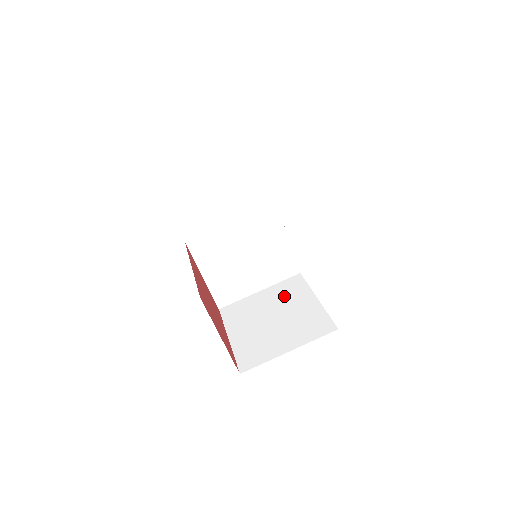
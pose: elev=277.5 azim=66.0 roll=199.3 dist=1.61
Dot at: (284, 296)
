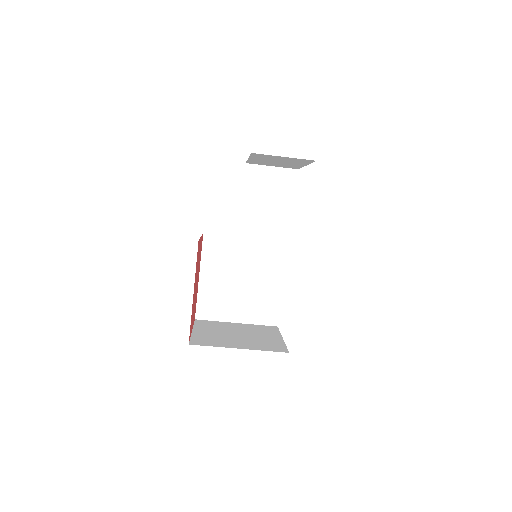
Dot at: (261, 262)
